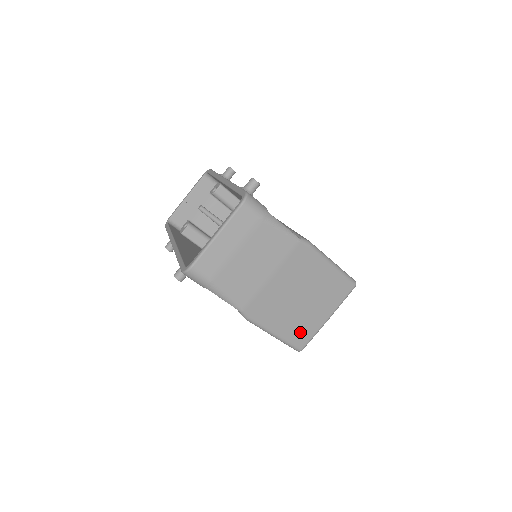
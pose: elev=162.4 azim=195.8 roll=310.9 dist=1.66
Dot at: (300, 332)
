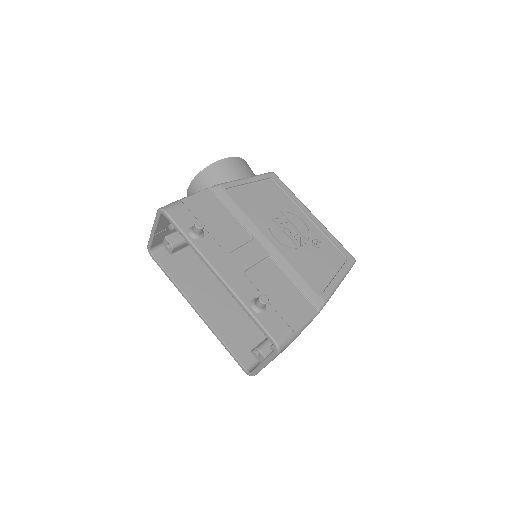
Dot at: occluded
